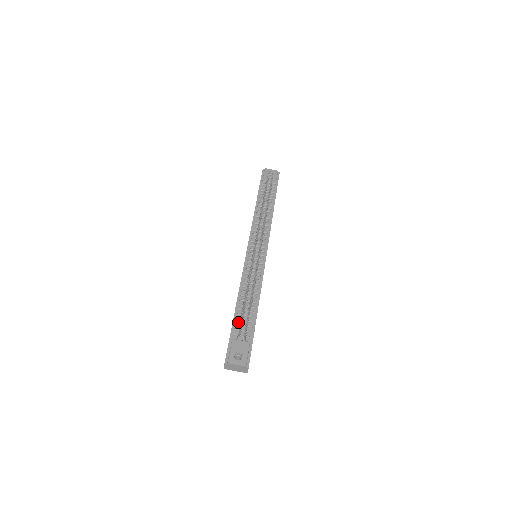
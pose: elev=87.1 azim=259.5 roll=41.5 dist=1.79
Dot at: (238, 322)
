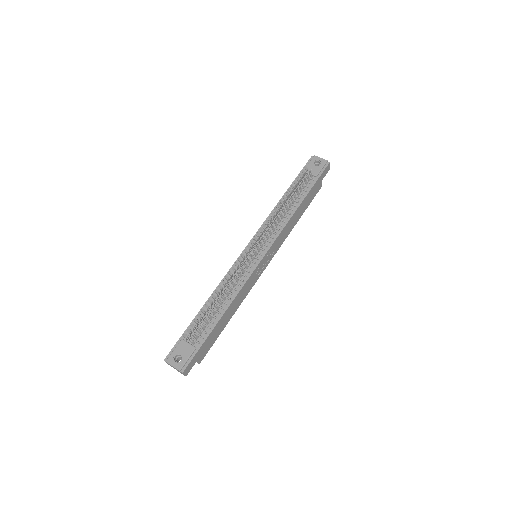
Dot at: occluded
